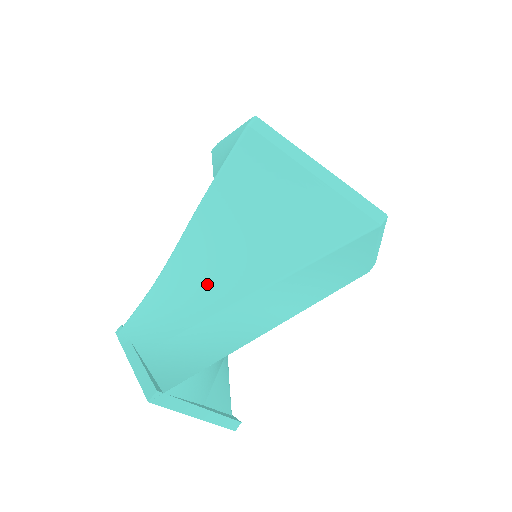
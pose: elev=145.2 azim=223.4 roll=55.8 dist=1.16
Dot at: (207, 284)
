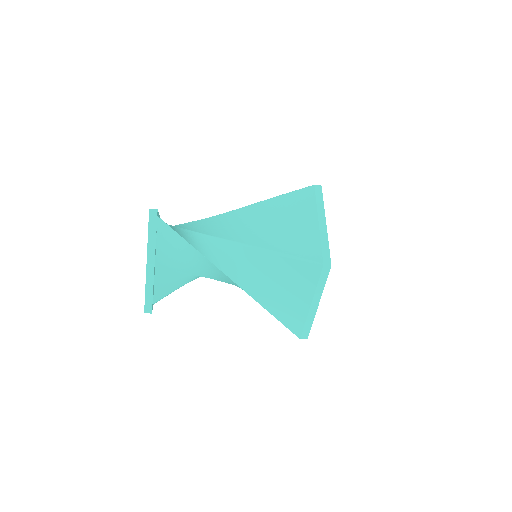
Dot at: (223, 228)
